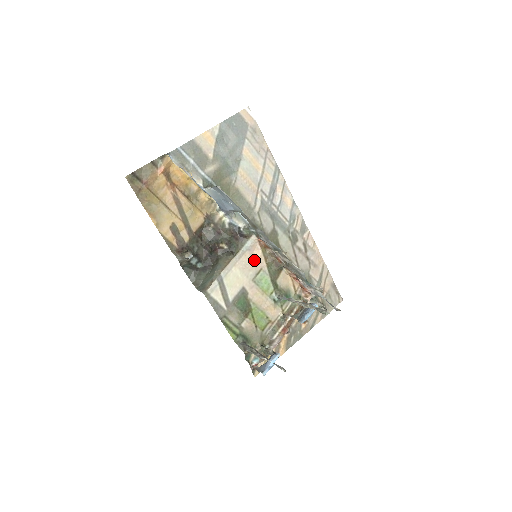
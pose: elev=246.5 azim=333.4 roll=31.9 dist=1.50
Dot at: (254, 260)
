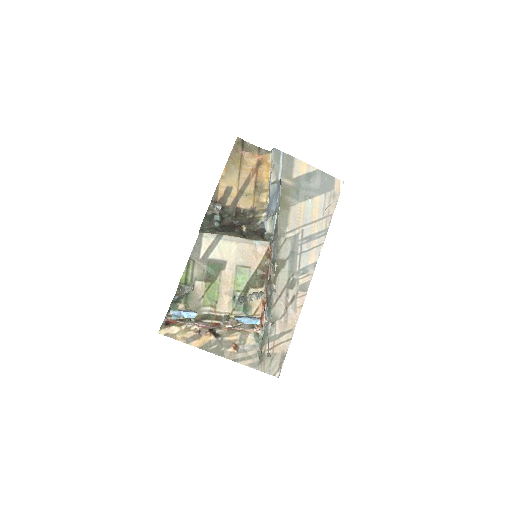
Dot at: (252, 256)
